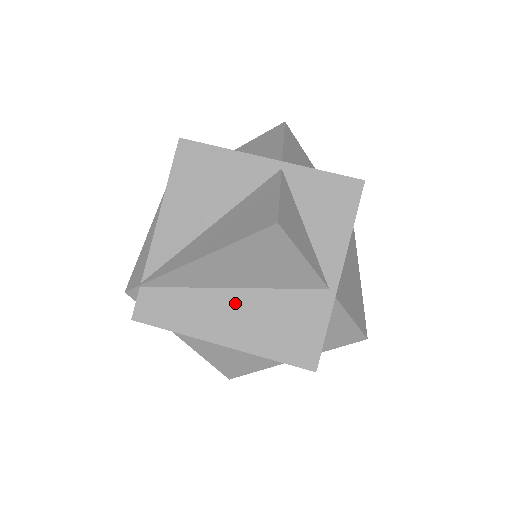
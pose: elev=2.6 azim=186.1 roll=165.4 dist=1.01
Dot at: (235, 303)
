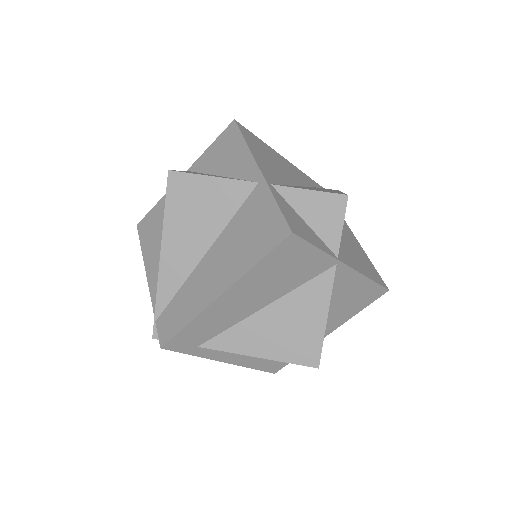
Dot at: (212, 261)
